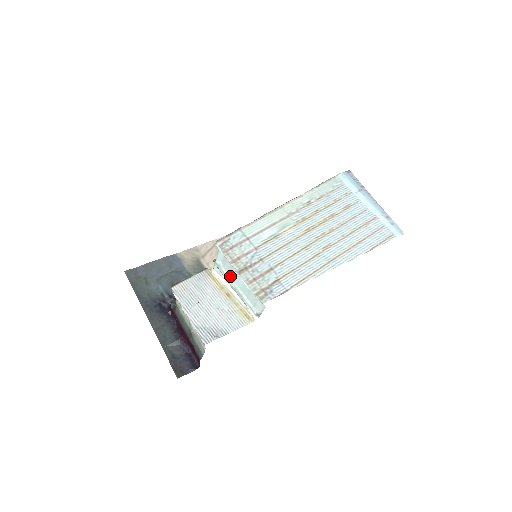
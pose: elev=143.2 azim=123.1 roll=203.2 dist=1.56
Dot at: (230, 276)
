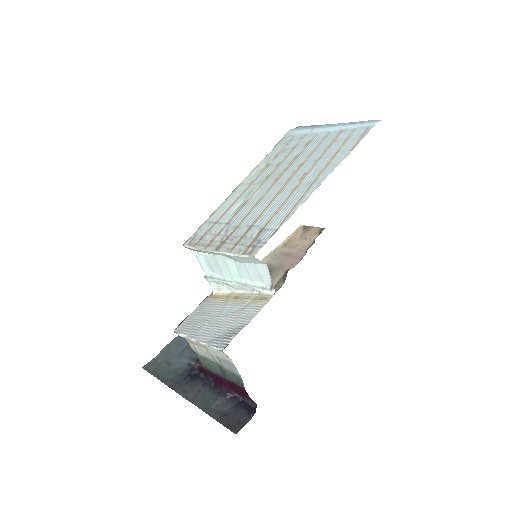
Dot at: (224, 275)
